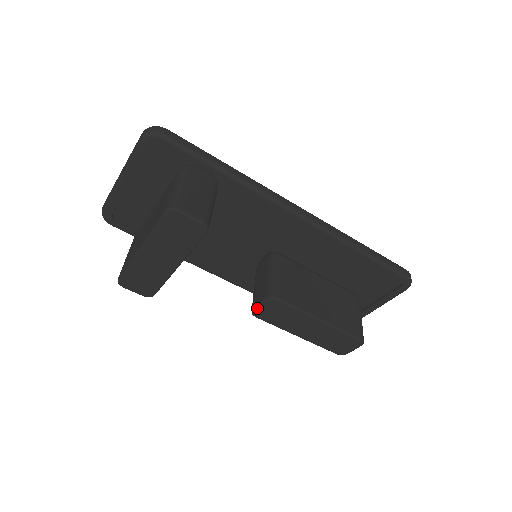
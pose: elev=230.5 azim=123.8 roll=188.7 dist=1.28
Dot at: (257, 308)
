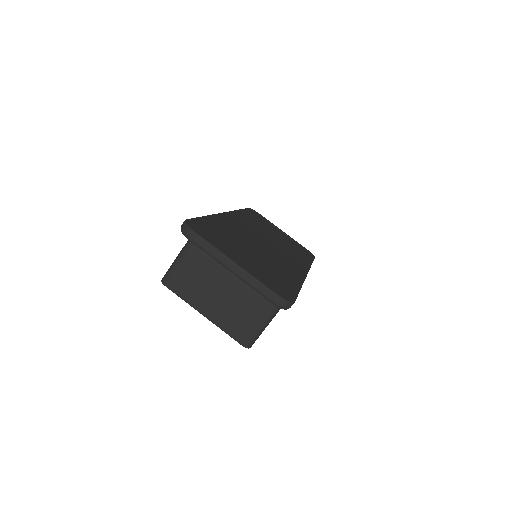
Dot at: occluded
